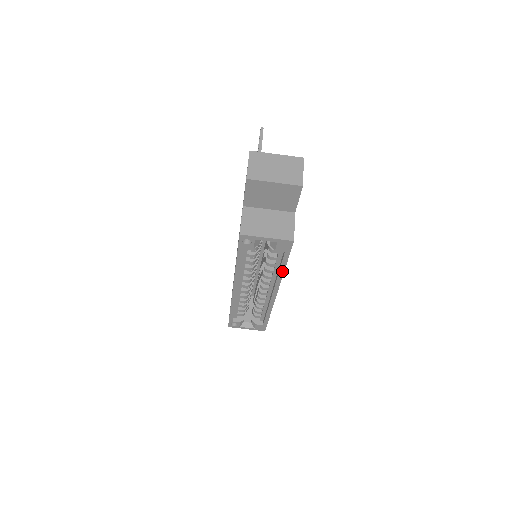
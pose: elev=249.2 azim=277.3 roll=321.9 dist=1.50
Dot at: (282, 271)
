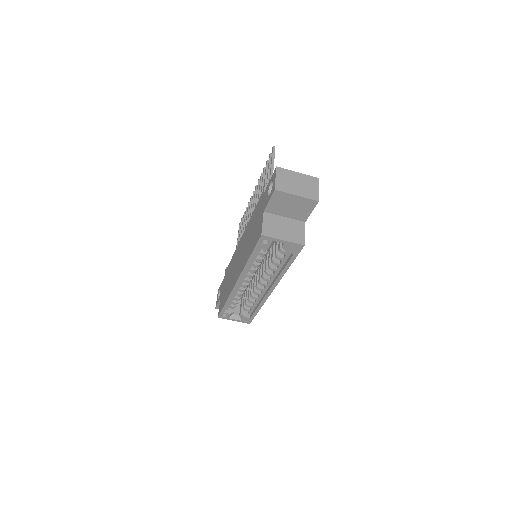
Dot at: (285, 270)
